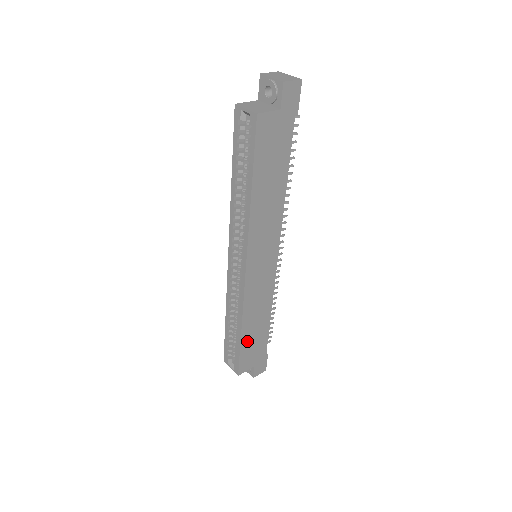
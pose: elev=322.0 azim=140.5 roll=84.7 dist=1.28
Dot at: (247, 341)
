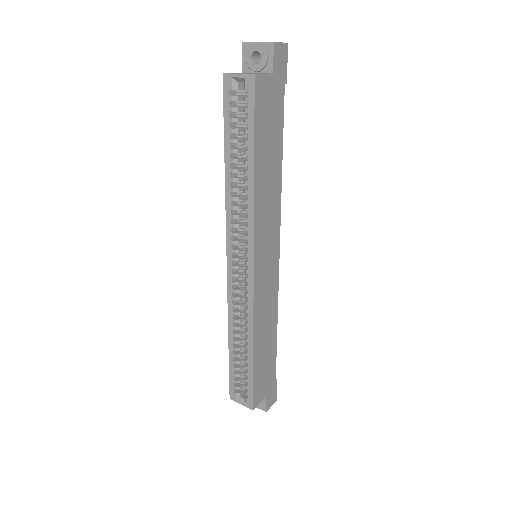
Dot at: (258, 362)
